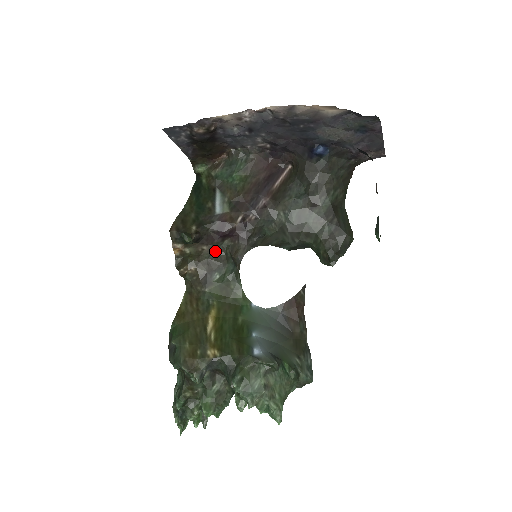
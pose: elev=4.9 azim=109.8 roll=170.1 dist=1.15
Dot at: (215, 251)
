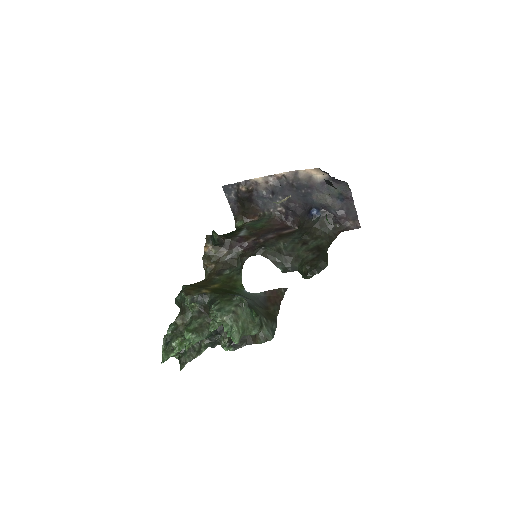
Dot at: (231, 256)
